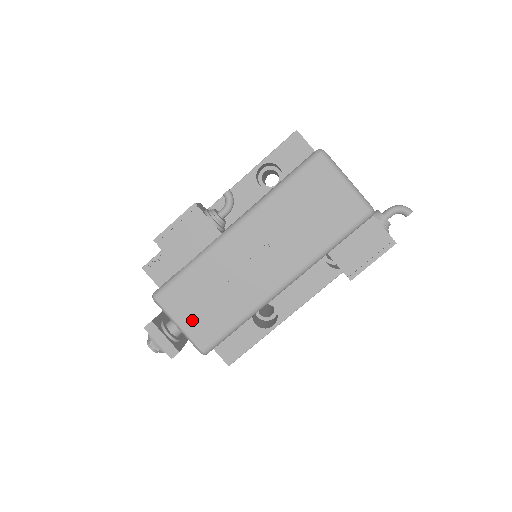
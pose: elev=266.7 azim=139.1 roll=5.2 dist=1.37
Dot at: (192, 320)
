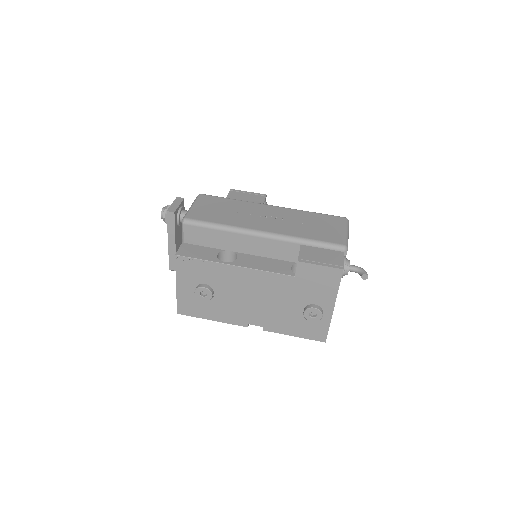
Dot at: (202, 208)
